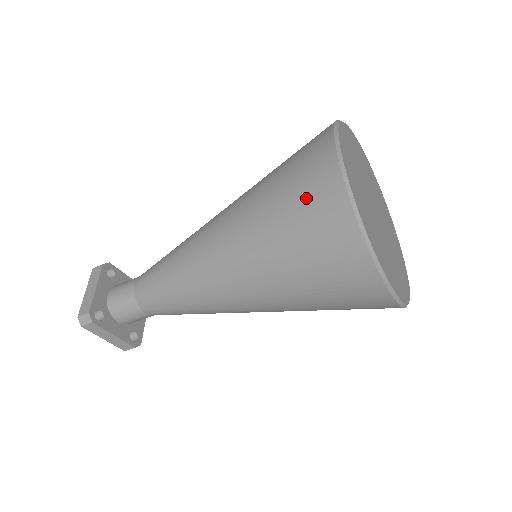
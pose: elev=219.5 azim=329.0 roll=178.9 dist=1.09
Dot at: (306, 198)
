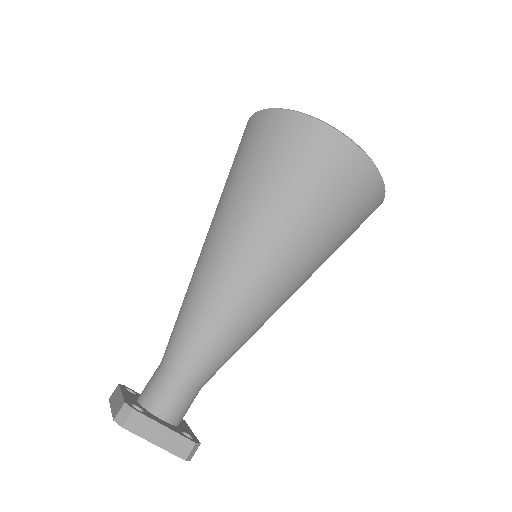
Dot at: (257, 139)
